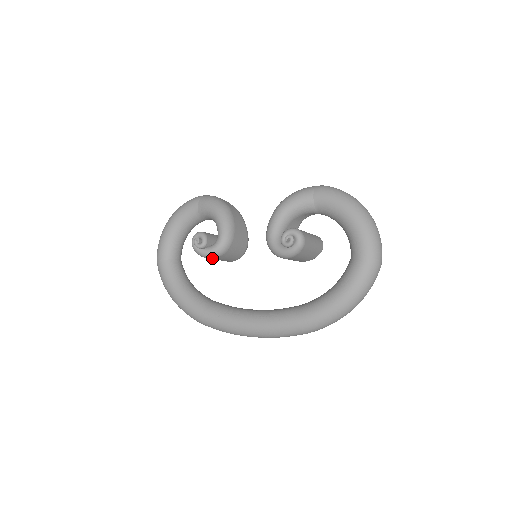
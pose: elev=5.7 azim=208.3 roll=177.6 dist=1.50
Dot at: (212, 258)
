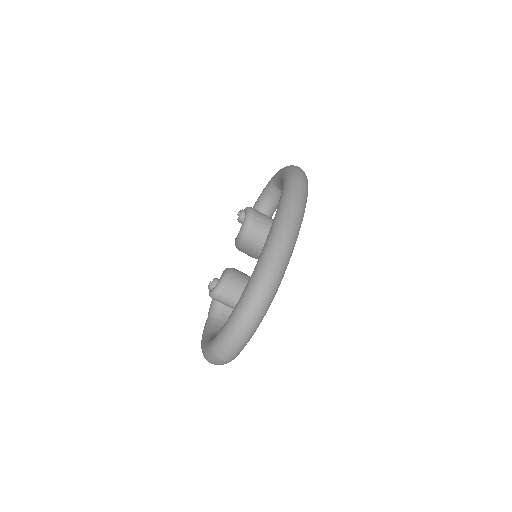
Dot at: (230, 276)
